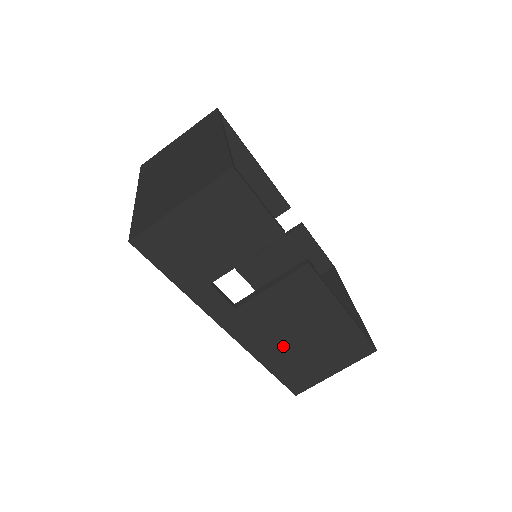
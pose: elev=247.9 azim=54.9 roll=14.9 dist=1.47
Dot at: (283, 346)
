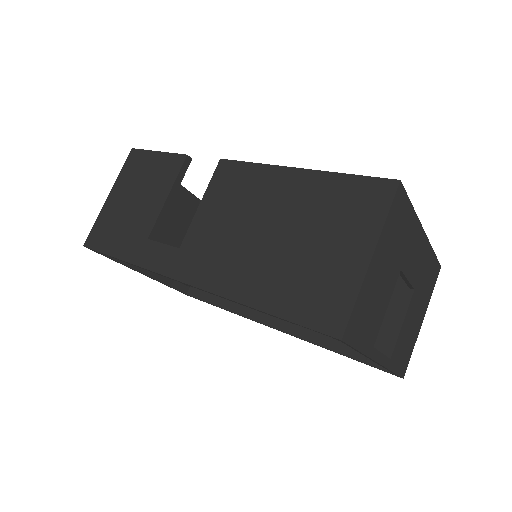
Dot at: (257, 261)
